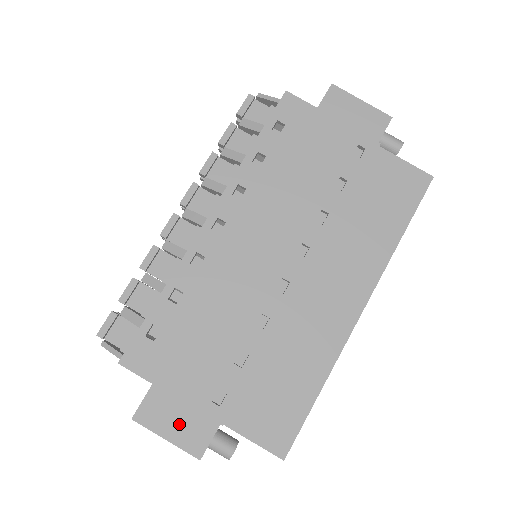
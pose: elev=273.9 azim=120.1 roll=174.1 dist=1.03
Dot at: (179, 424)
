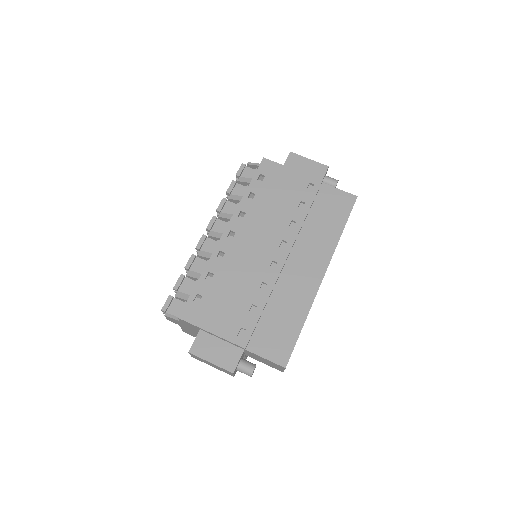
Dot at: (218, 353)
